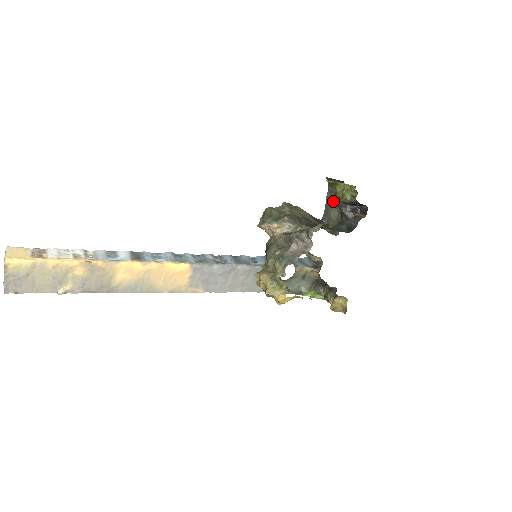
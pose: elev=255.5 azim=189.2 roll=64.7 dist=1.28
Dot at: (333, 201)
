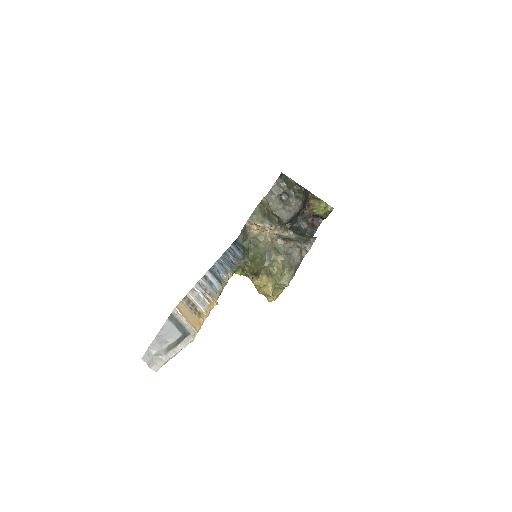
Dot at: (287, 199)
